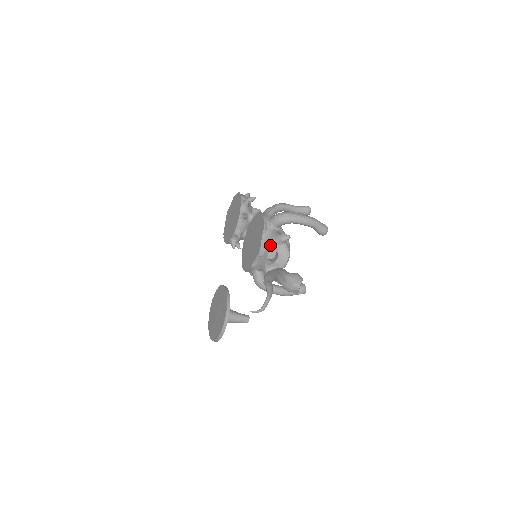
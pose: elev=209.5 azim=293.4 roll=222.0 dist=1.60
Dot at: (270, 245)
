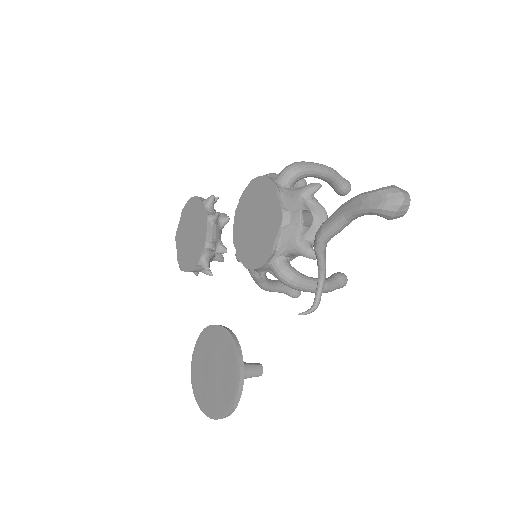
Dot at: (296, 203)
